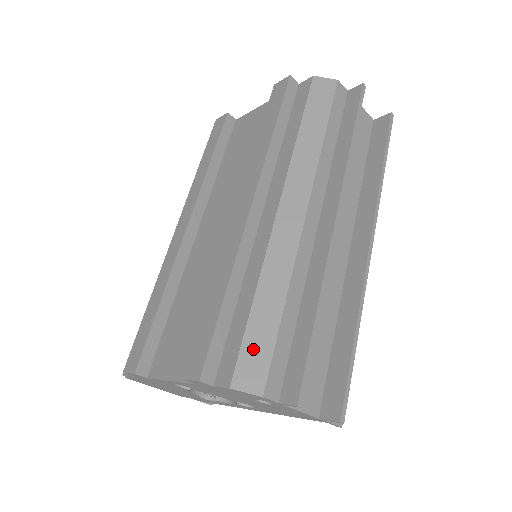
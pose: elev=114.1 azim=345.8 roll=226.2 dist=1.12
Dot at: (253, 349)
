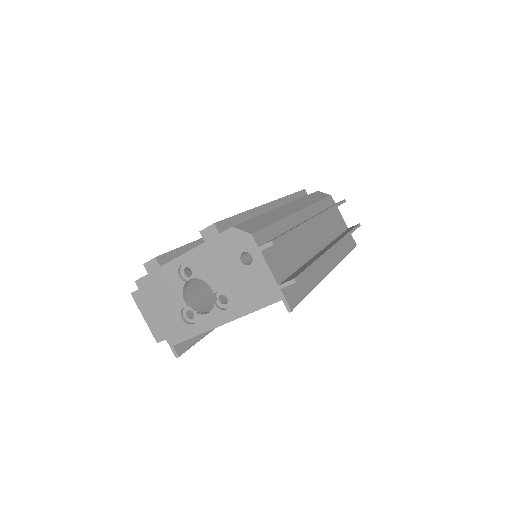
Dot at: (252, 224)
